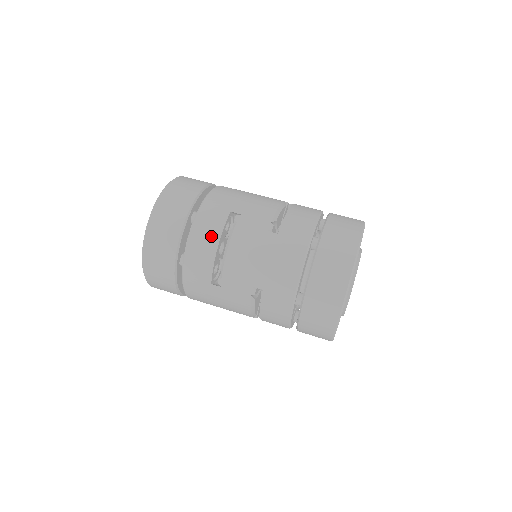
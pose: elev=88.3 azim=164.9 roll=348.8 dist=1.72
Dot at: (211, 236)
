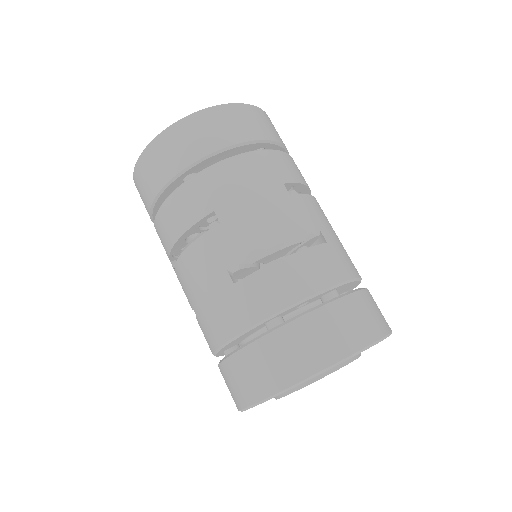
Dot at: (178, 223)
